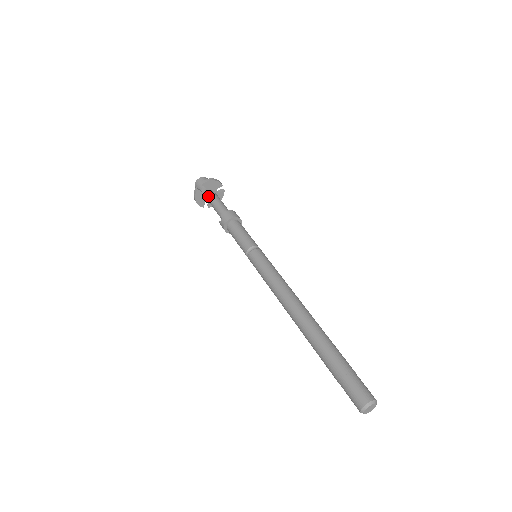
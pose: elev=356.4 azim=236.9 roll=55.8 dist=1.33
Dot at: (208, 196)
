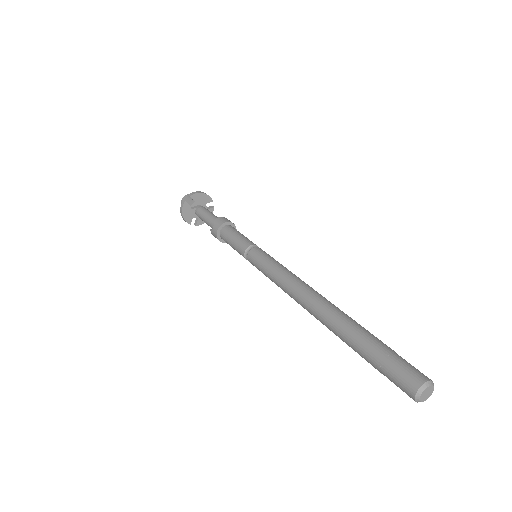
Dot at: (197, 209)
